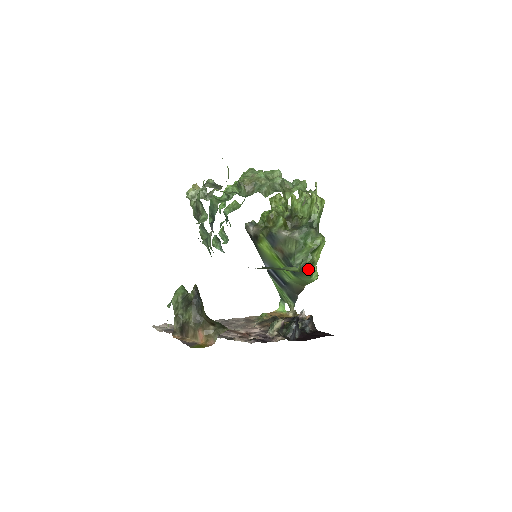
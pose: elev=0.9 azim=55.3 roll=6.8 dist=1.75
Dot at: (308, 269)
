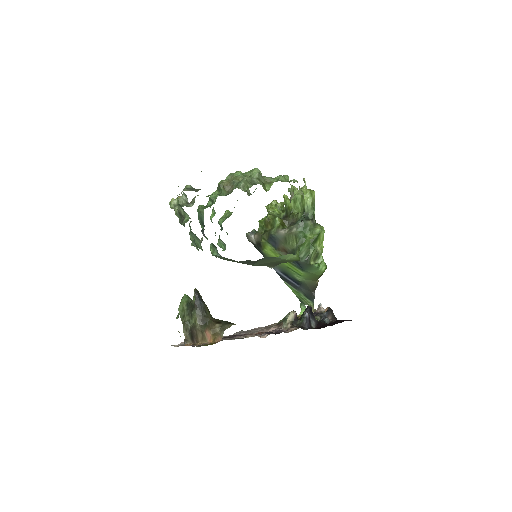
Dot at: (314, 261)
